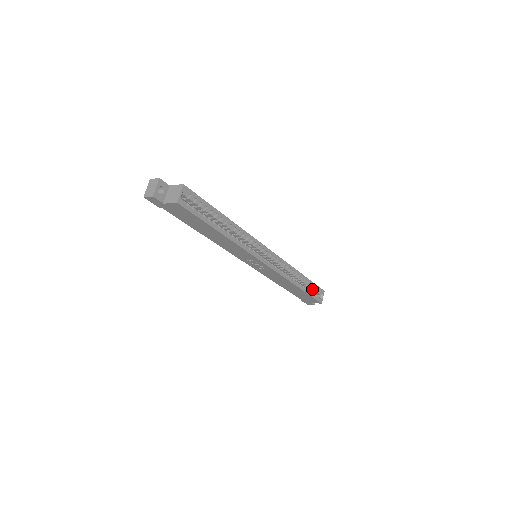
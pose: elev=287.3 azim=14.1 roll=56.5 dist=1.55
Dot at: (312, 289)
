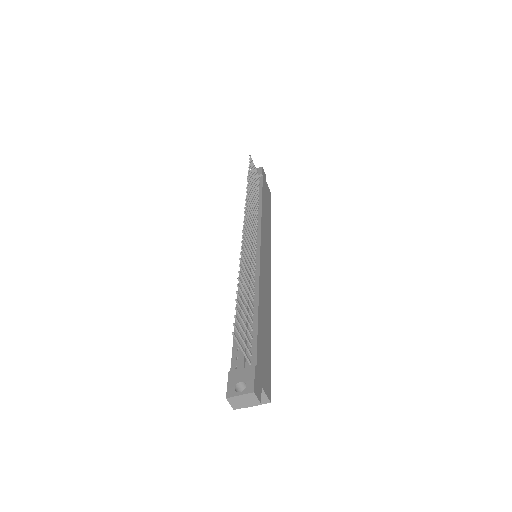
Dot at: occluded
